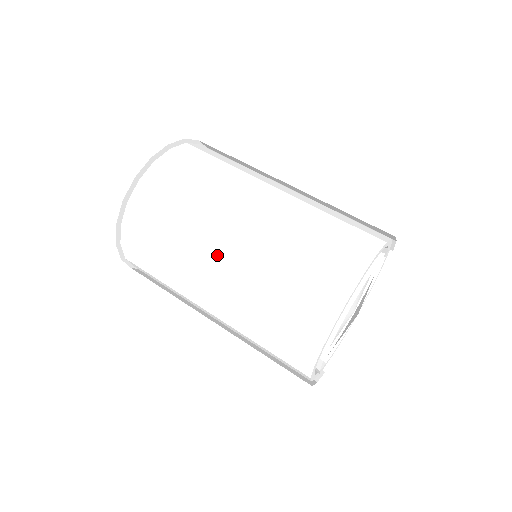
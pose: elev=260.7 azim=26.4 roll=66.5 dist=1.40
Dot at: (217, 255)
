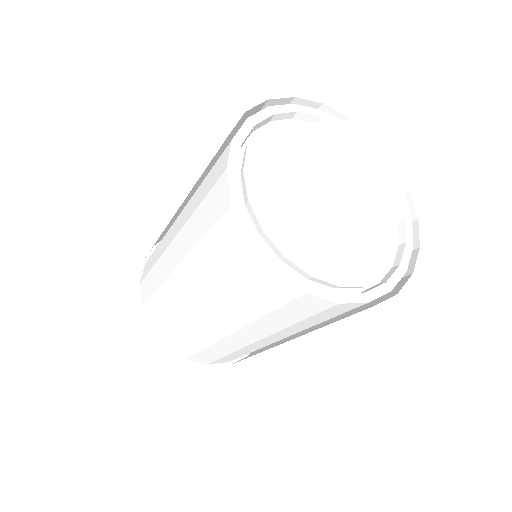
Dot at: occluded
